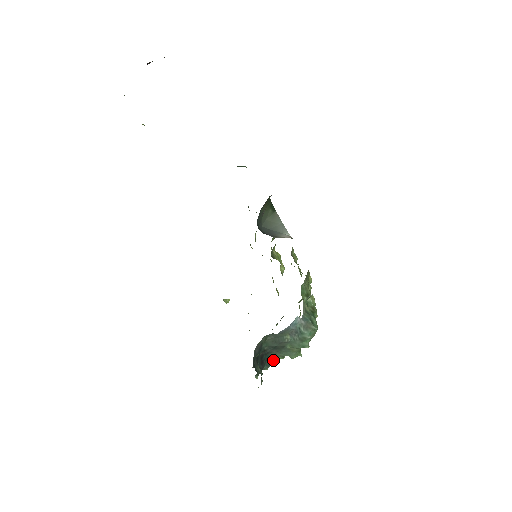
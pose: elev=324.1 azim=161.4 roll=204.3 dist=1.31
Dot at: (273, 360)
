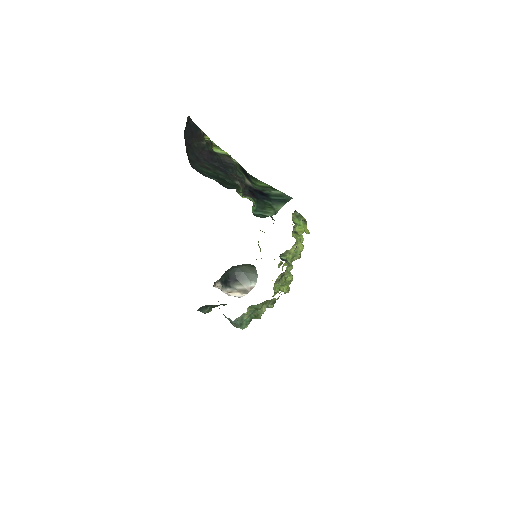
Dot at: occluded
